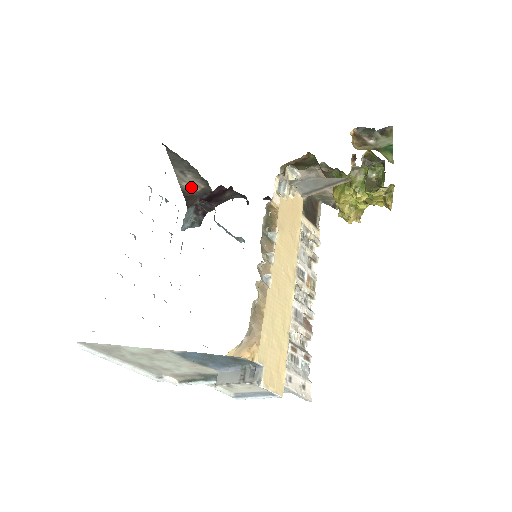
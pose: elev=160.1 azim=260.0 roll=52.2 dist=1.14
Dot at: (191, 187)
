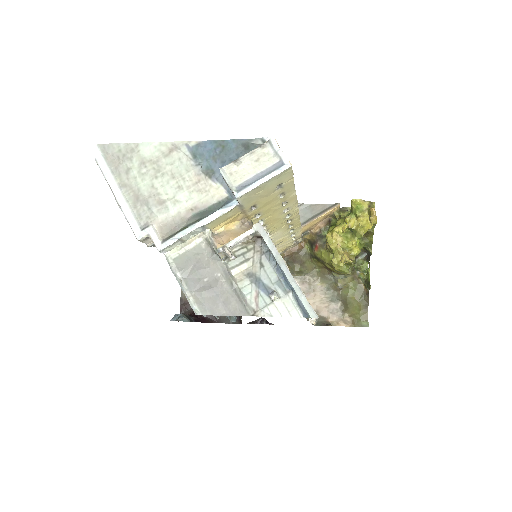
Dot at: occluded
